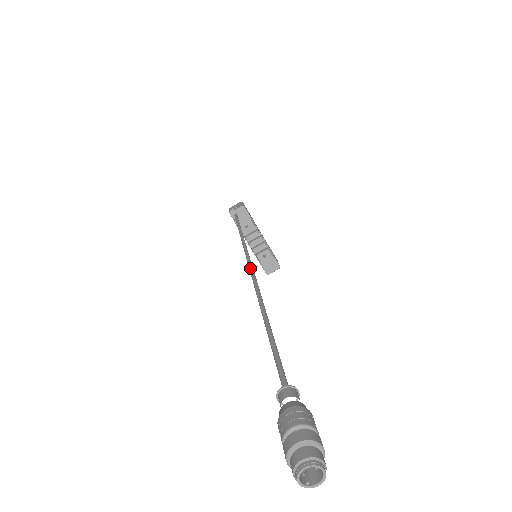
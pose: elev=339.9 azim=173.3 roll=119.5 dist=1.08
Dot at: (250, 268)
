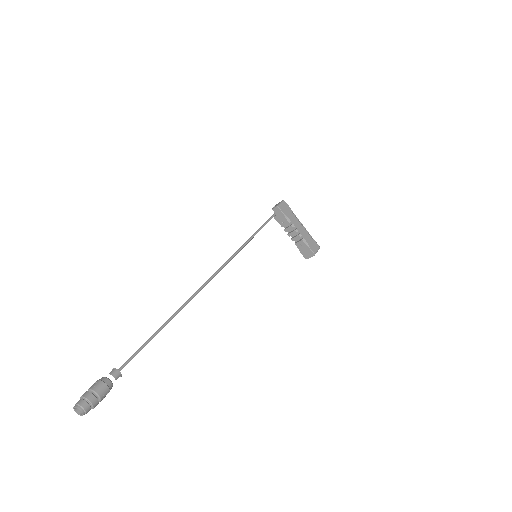
Dot at: (211, 276)
